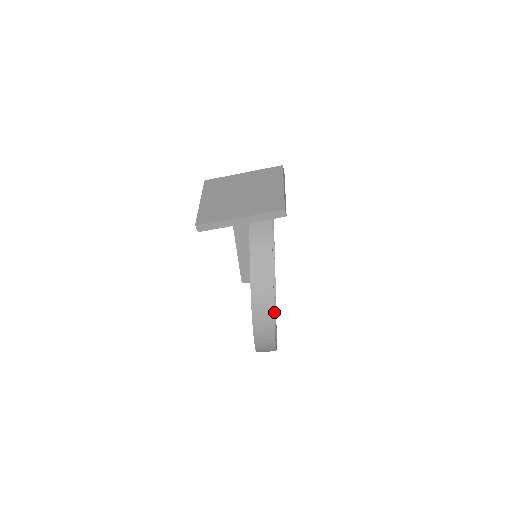
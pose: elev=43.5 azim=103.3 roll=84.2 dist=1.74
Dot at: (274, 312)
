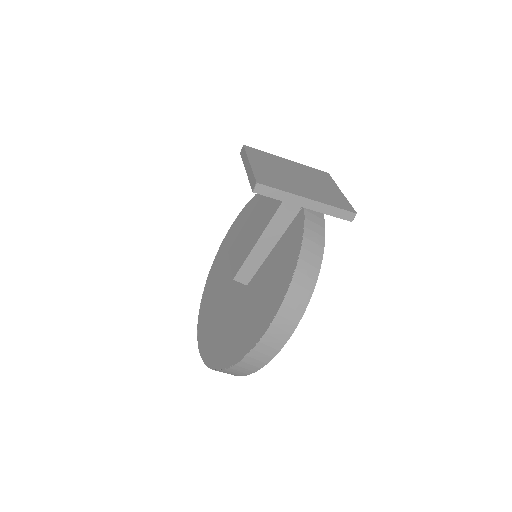
Dot at: occluded
